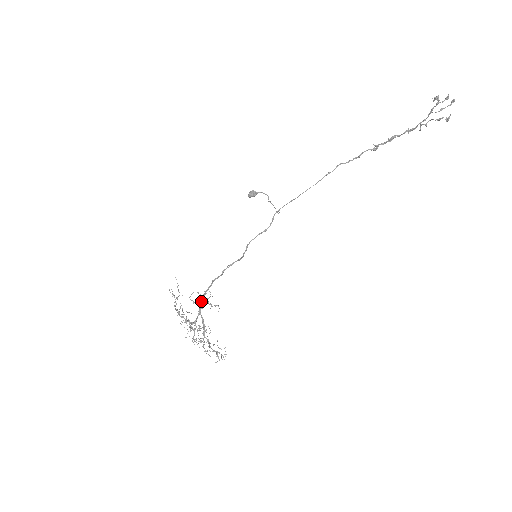
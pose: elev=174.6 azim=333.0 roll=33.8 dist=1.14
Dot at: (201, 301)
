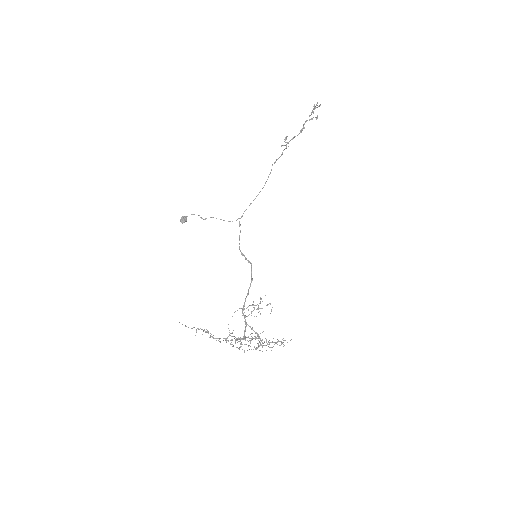
Dot at: occluded
